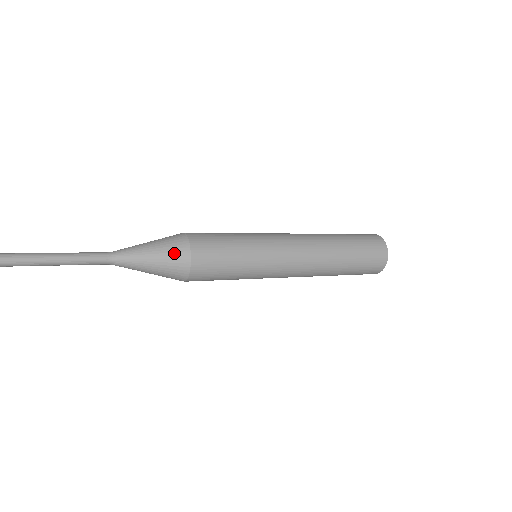
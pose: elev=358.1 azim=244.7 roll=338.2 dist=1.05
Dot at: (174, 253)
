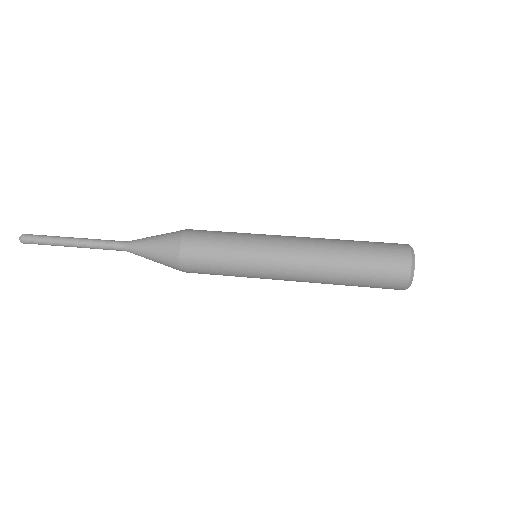
Dot at: (169, 239)
